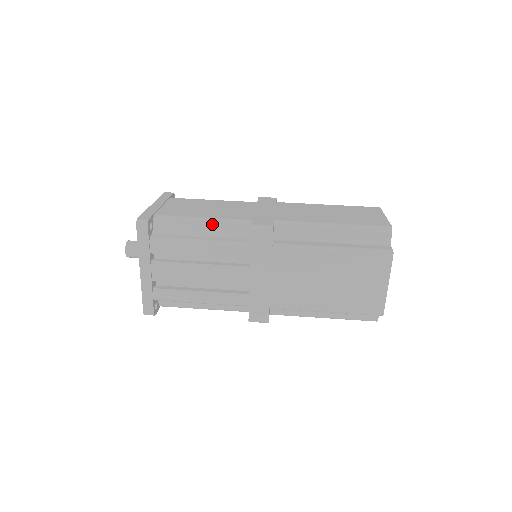
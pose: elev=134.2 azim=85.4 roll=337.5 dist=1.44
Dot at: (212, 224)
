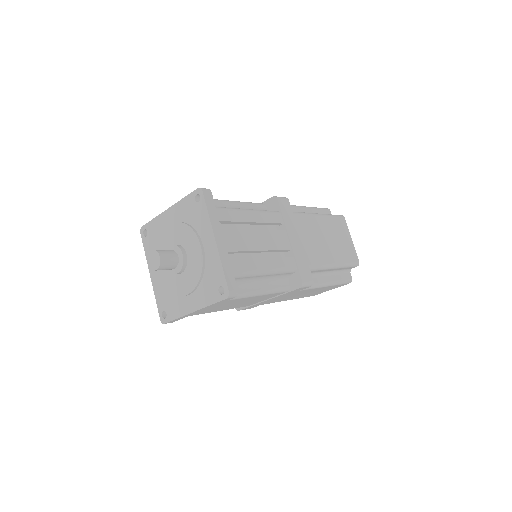
Dot at: (242, 204)
